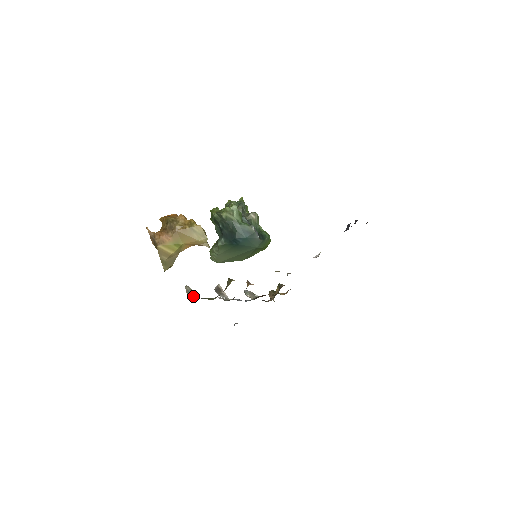
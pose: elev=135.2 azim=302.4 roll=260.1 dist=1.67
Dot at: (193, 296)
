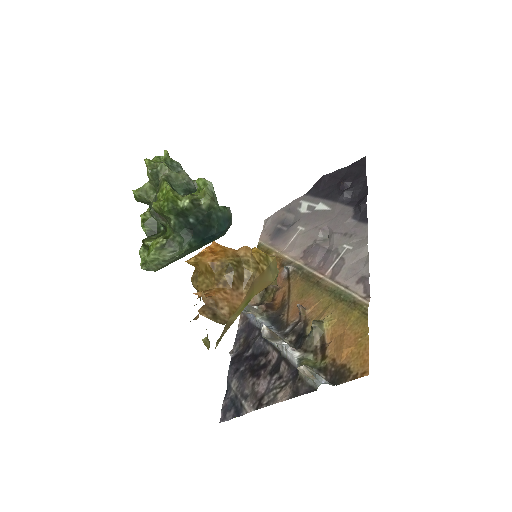
Dot at: (322, 377)
